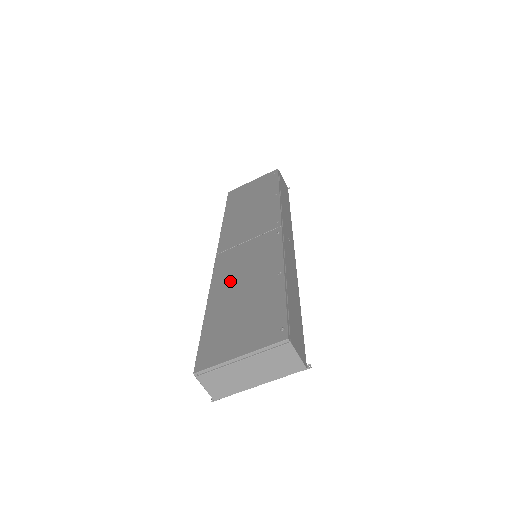
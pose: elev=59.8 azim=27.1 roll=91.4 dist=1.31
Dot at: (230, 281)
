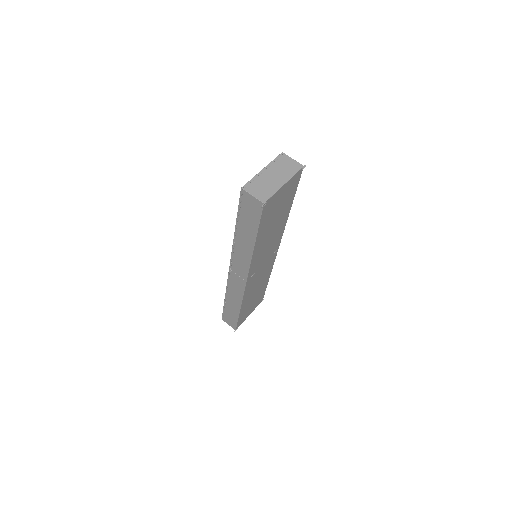
Dot at: occluded
